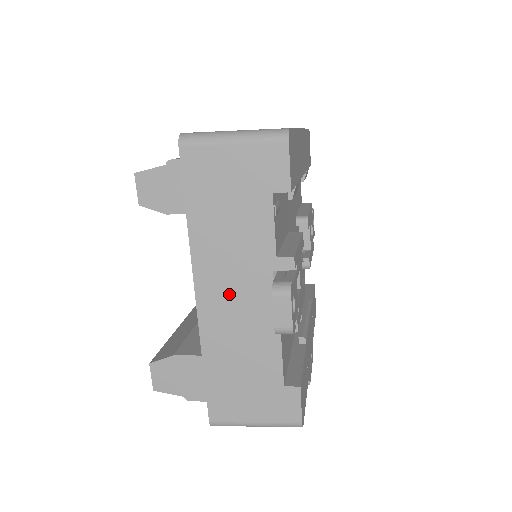
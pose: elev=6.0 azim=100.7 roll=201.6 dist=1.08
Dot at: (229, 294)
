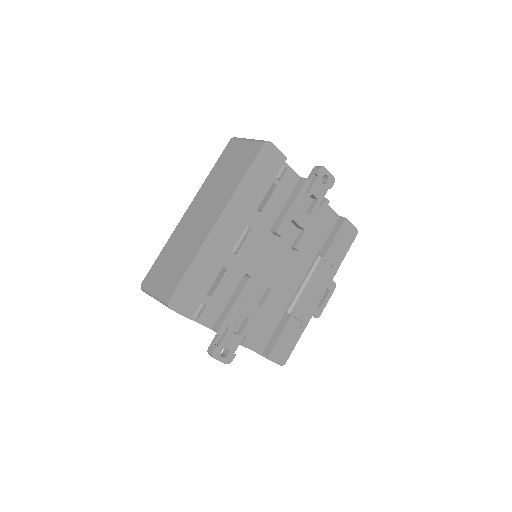
Dot at: occluded
